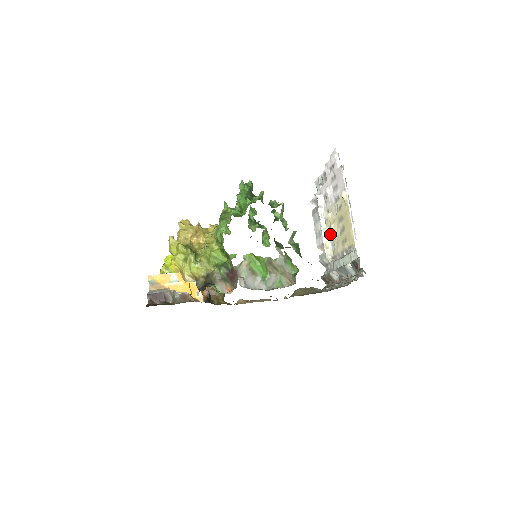
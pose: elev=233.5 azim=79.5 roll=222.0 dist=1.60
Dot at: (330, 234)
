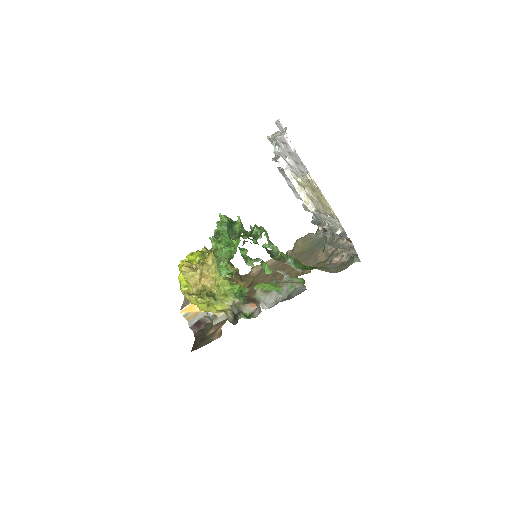
Dot at: (306, 193)
